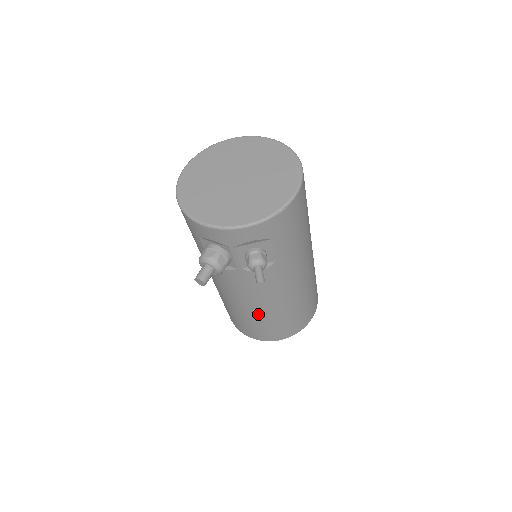
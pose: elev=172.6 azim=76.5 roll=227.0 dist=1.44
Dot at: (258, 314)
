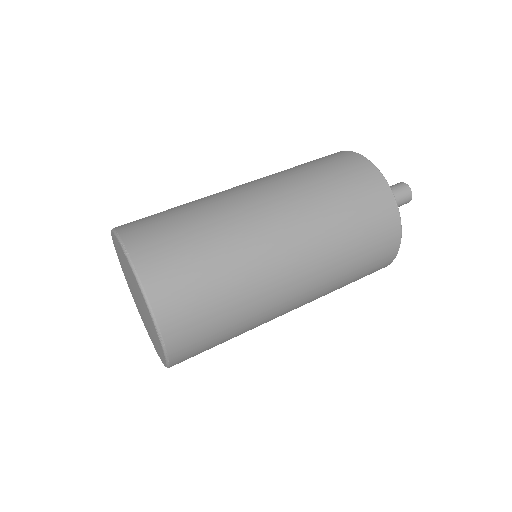
Dot at: occluded
